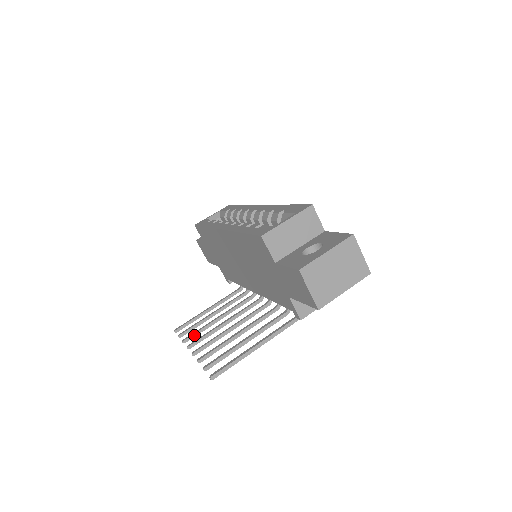
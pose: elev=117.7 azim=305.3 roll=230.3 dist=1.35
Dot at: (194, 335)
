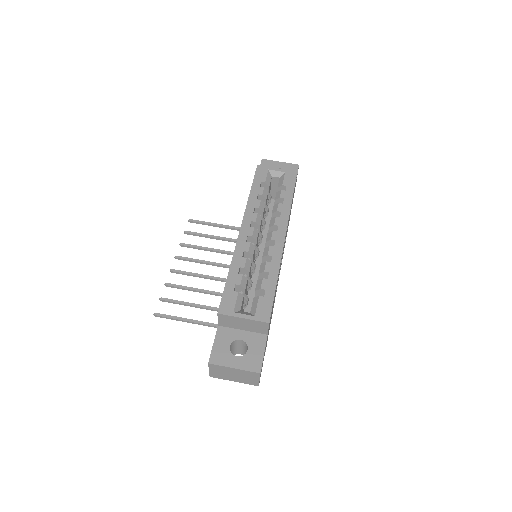
Dot at: (189, 247)
